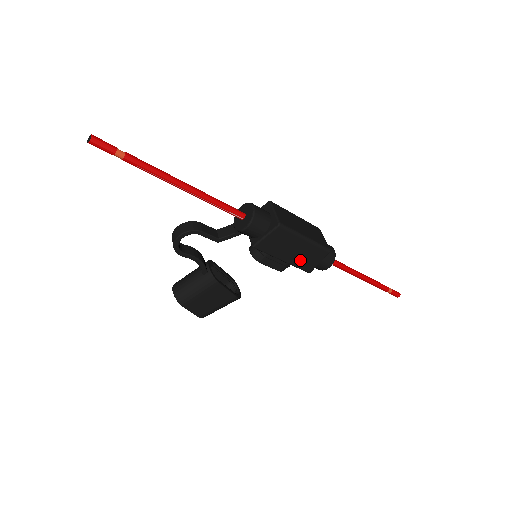
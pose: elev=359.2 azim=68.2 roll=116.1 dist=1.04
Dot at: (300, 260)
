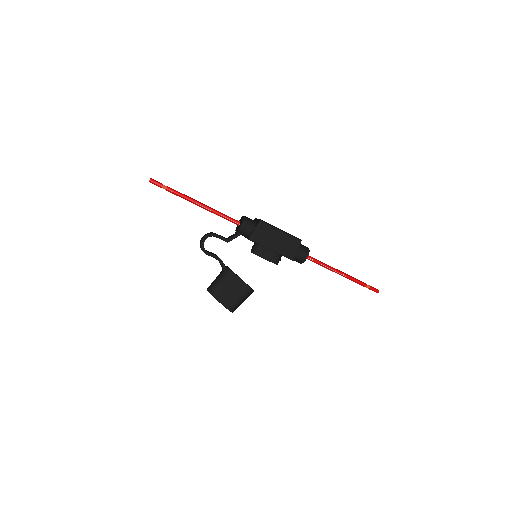
Dot at: (283, 249)
